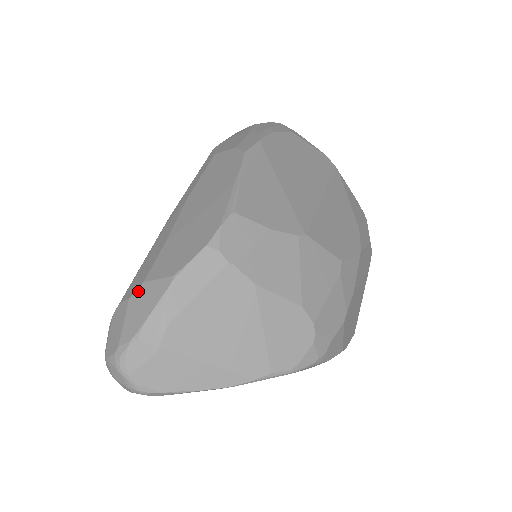
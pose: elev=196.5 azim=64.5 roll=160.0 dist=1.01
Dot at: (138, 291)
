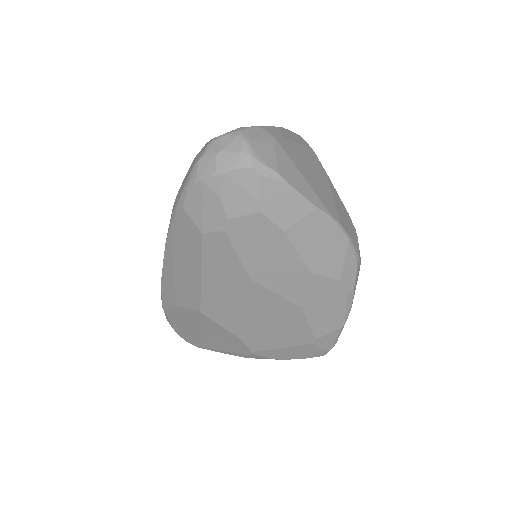
Dot at: occluded
